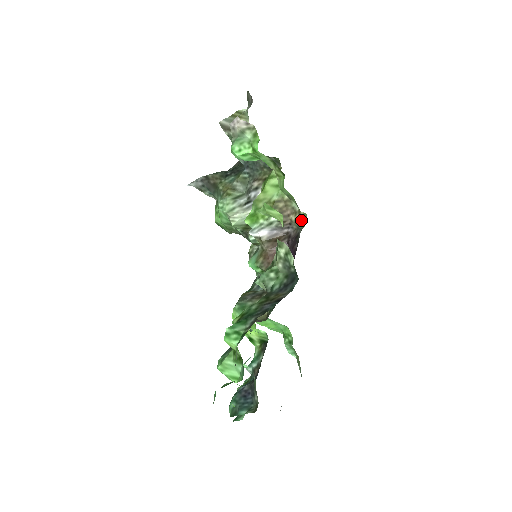
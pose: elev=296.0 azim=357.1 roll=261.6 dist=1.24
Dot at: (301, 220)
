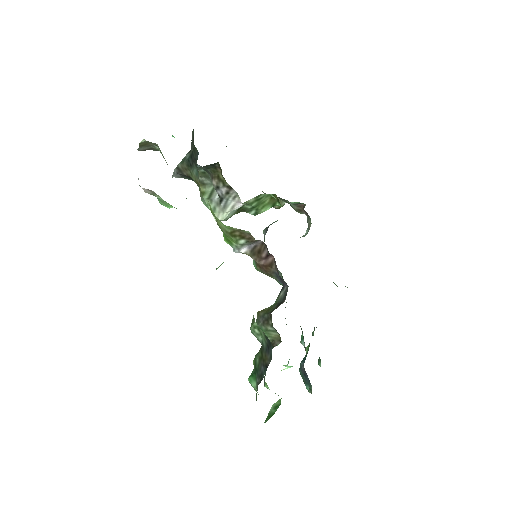
Dot at: occluded
